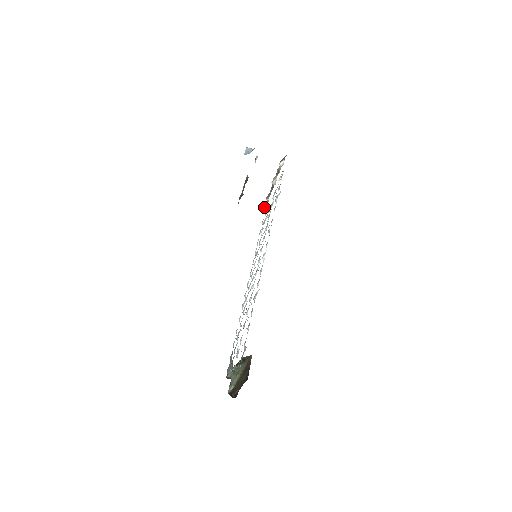
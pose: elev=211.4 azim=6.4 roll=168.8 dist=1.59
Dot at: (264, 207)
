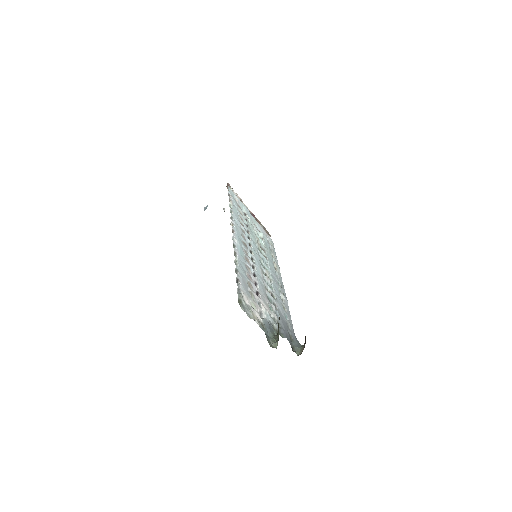
Dot at: occluded
